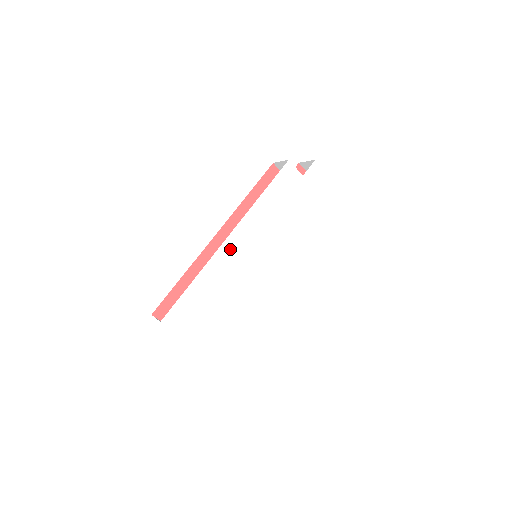
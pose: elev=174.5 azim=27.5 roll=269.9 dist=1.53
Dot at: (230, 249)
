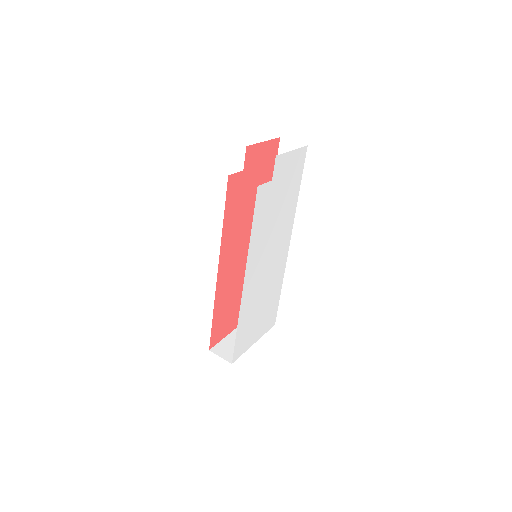
Dot at: (248, 288)
